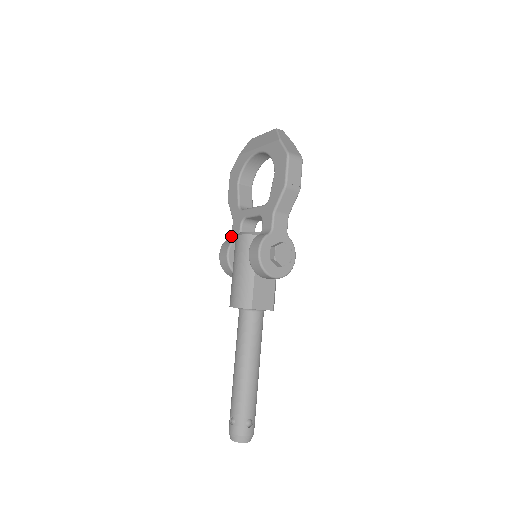
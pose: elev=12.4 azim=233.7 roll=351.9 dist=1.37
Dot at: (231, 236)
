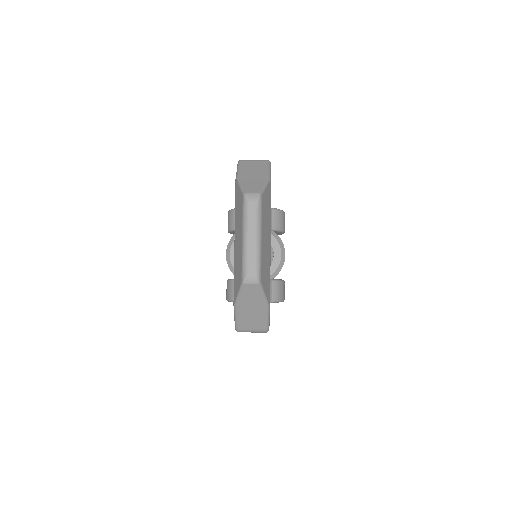
Dot at: occluded
